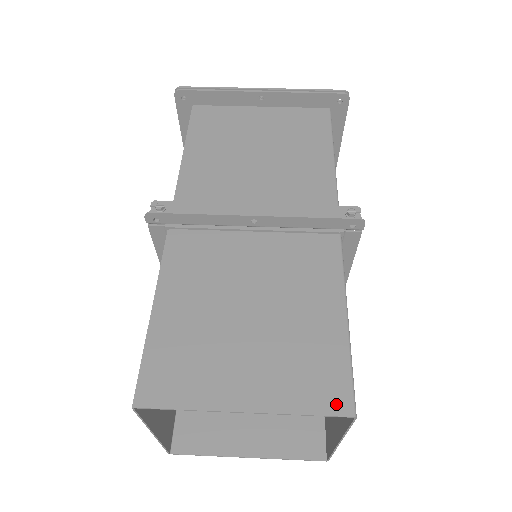
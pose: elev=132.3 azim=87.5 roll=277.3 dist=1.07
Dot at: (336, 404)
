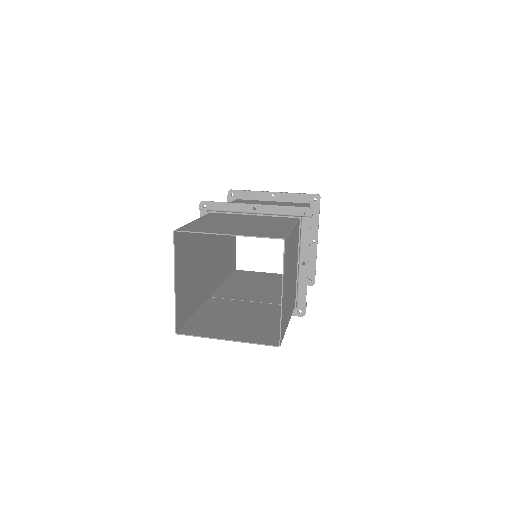
Dot at: (276, 236)
